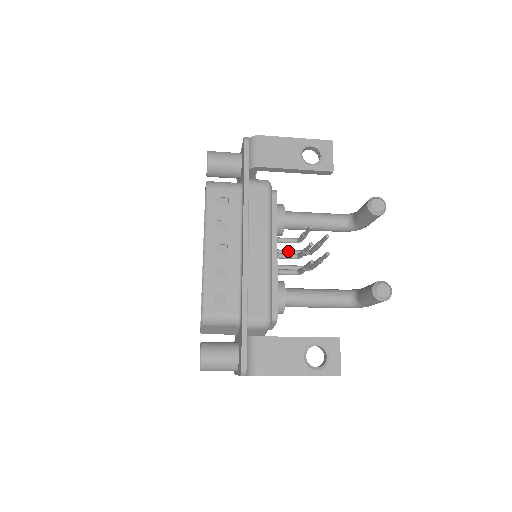
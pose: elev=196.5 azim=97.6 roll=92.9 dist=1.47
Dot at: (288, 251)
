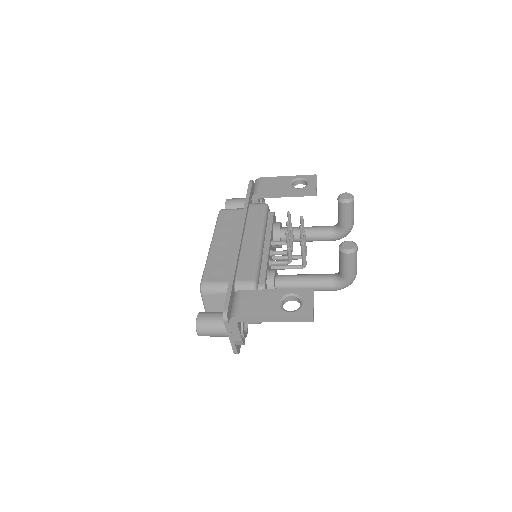
Dot at: (286, 256)
